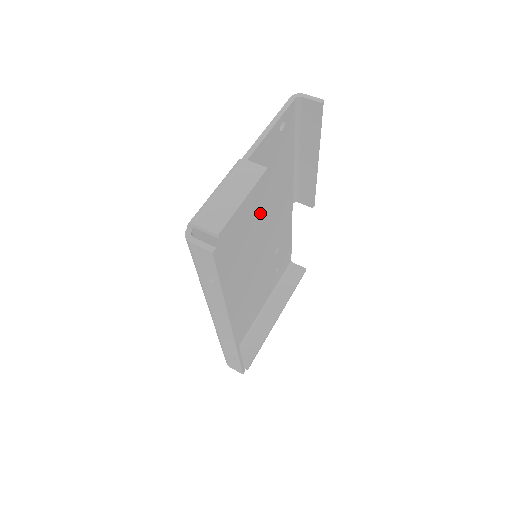
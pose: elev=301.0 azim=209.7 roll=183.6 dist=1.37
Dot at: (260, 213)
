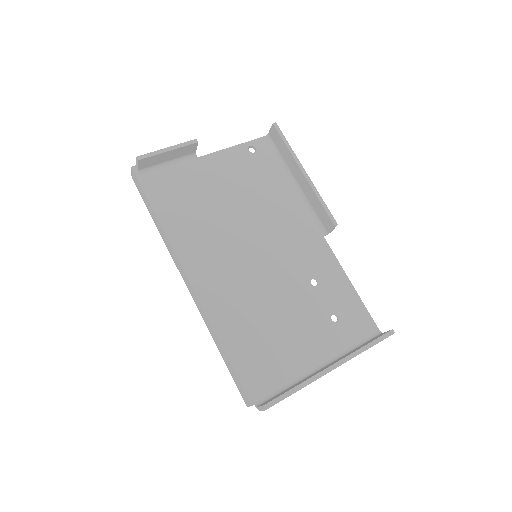
Dot at: (247, 212)
